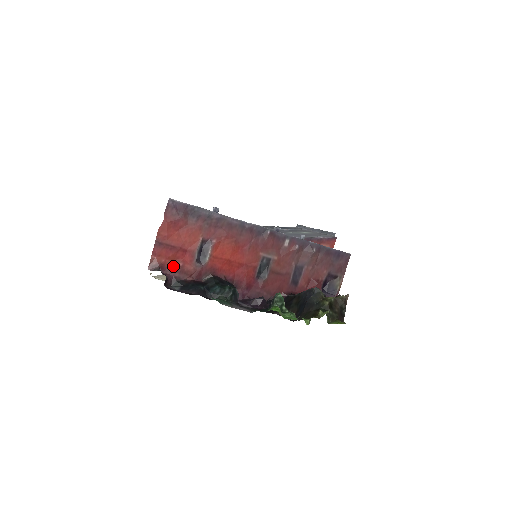
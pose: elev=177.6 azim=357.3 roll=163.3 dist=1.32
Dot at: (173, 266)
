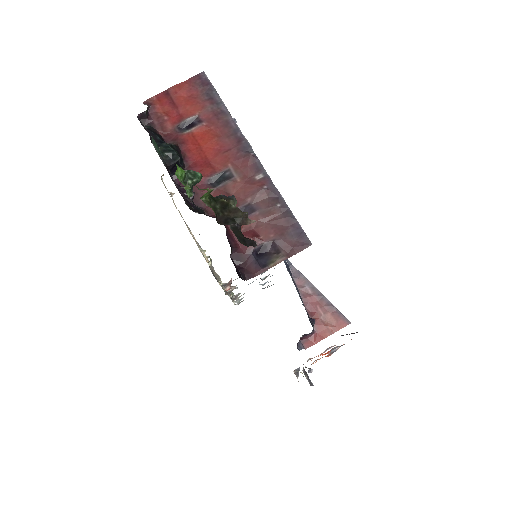
Dot at: (160, 115)
